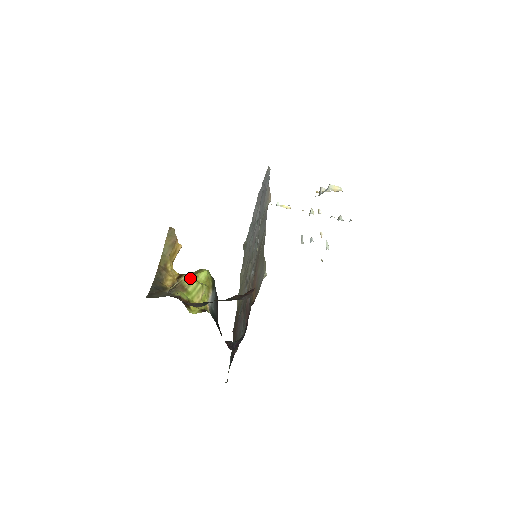
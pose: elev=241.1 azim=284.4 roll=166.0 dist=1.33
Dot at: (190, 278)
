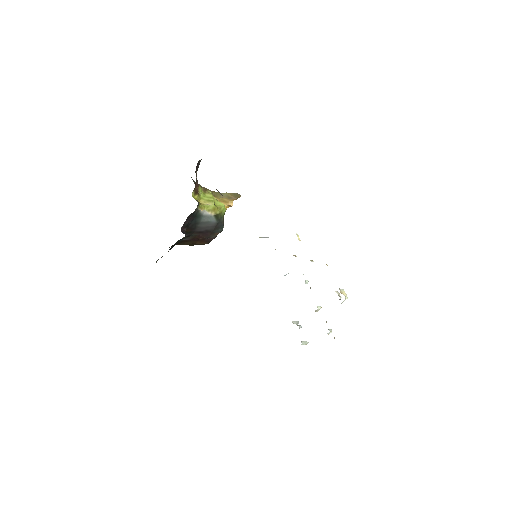
Dot at: (214, 197)
